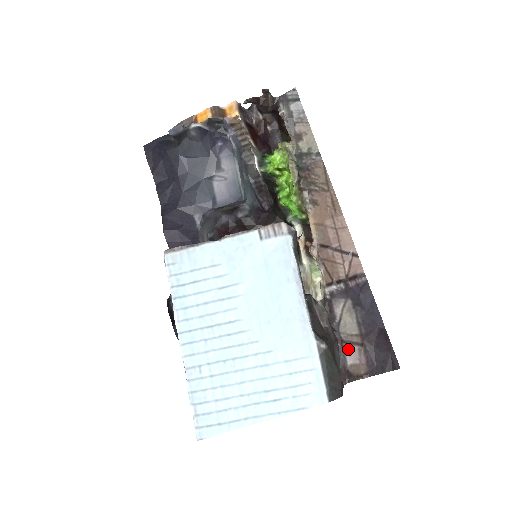
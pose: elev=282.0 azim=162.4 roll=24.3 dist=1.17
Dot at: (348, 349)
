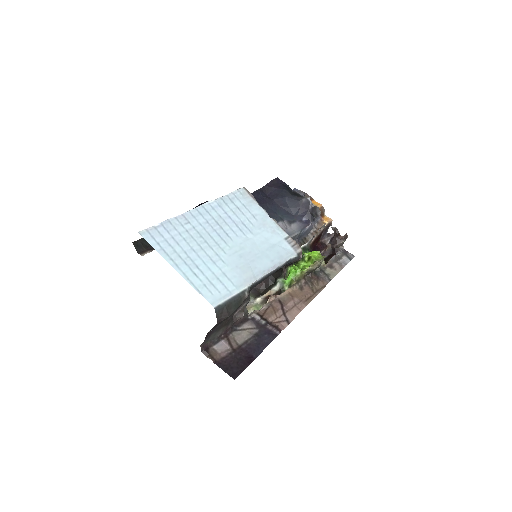
Dot at: (224, 343)
